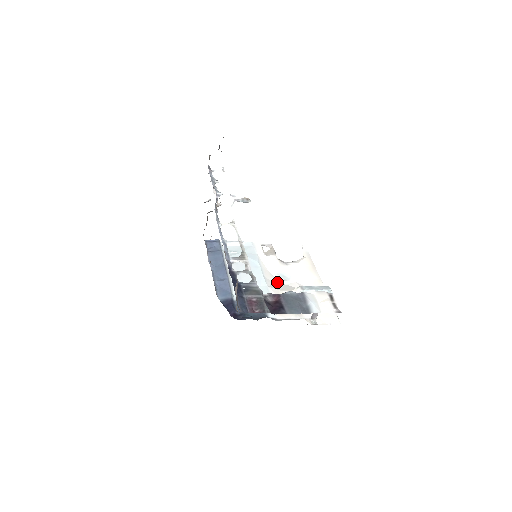
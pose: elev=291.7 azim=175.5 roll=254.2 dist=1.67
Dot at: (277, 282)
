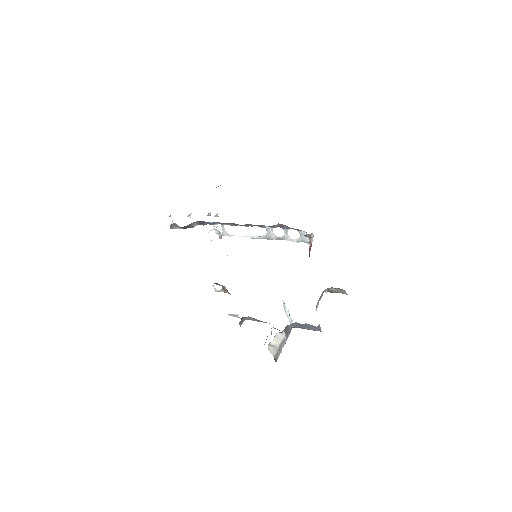
Dot at: occluded
